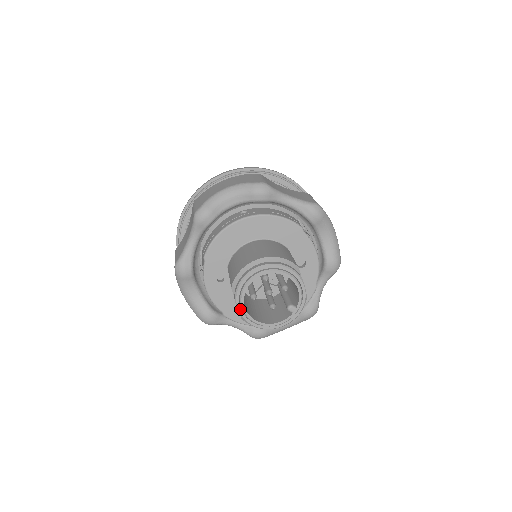
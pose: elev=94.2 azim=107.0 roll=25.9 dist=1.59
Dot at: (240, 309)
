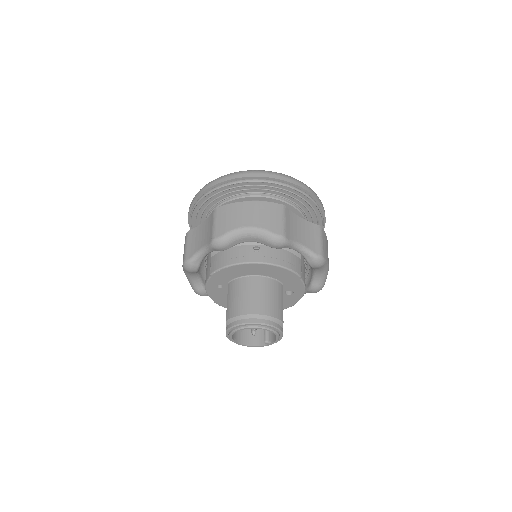
Dot at: (228, 336)
